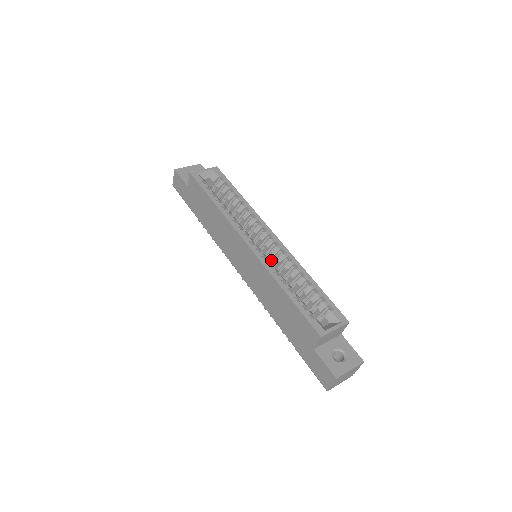
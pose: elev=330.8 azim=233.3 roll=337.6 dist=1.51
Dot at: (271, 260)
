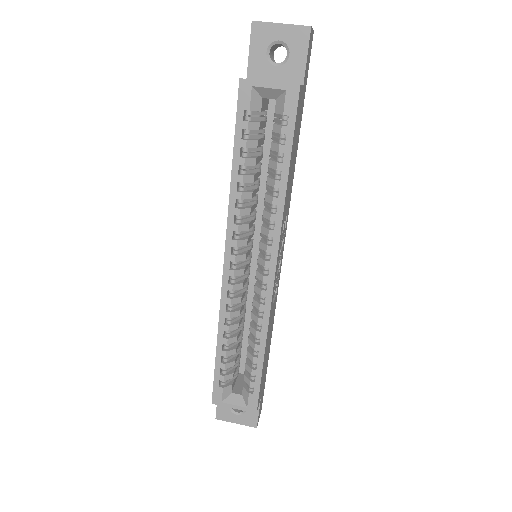
Dot at: occluded
